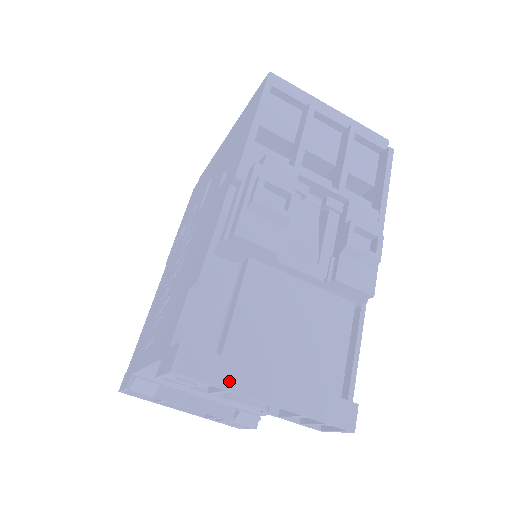
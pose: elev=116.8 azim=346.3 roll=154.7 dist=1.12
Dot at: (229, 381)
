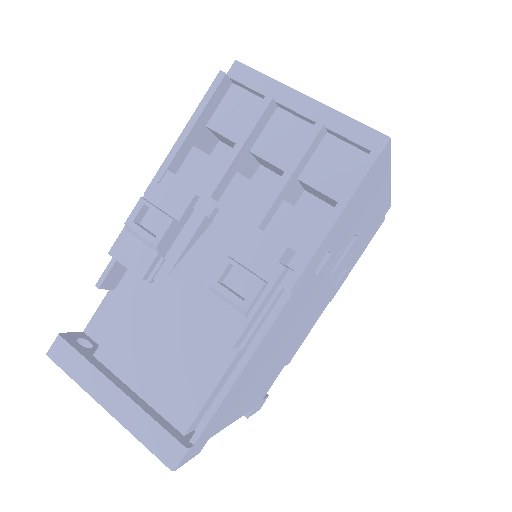
Dot at: (80, 377)
